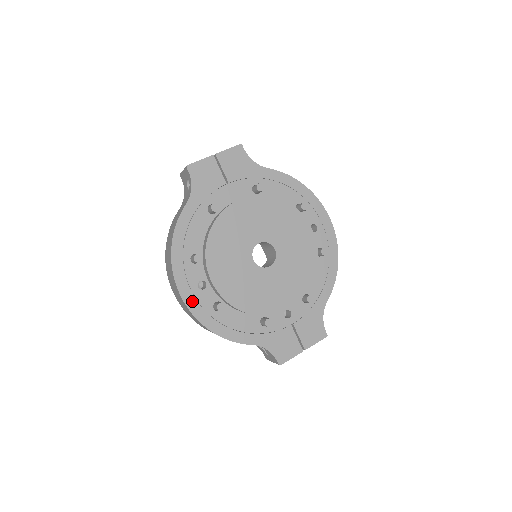
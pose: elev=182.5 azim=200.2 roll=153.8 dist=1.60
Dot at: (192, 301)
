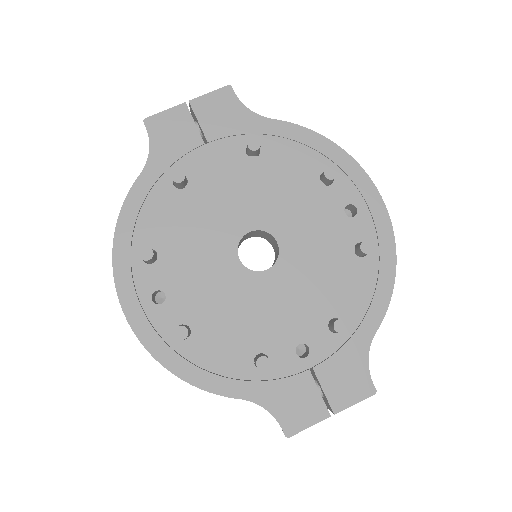
Dot at: (141, 322)
